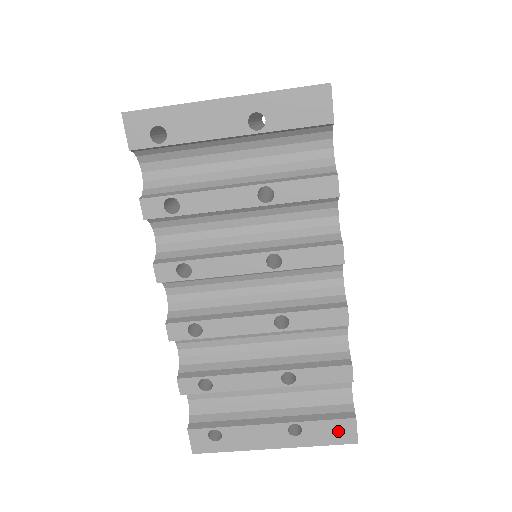
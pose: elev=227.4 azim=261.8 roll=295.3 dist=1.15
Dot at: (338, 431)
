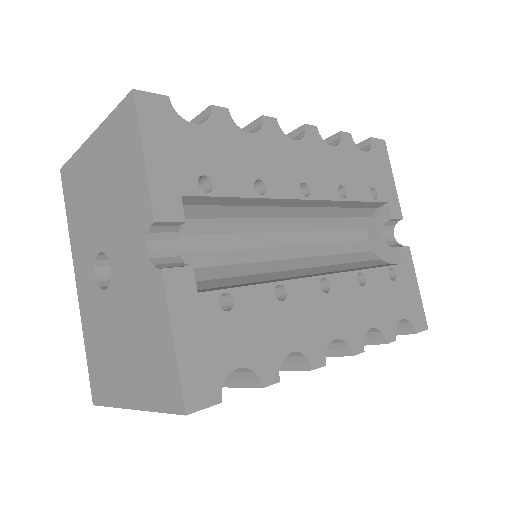
Dot at: occluded
